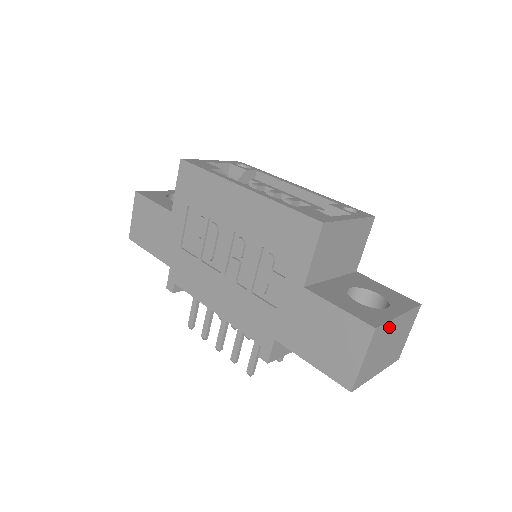
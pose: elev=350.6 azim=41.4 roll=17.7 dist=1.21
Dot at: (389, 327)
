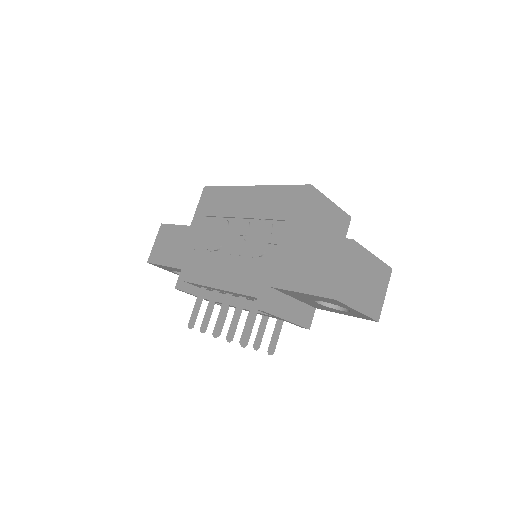
Dot at: (365, 256)
